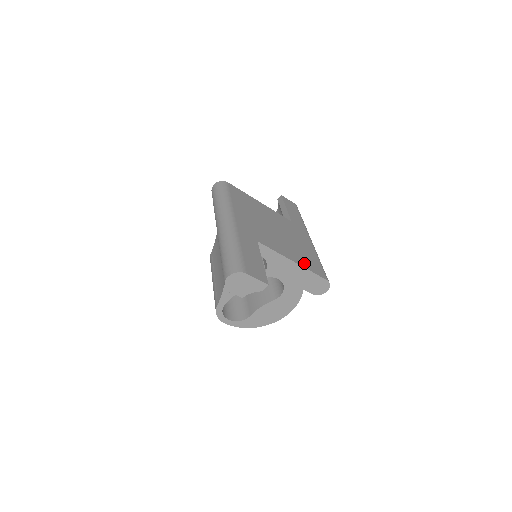
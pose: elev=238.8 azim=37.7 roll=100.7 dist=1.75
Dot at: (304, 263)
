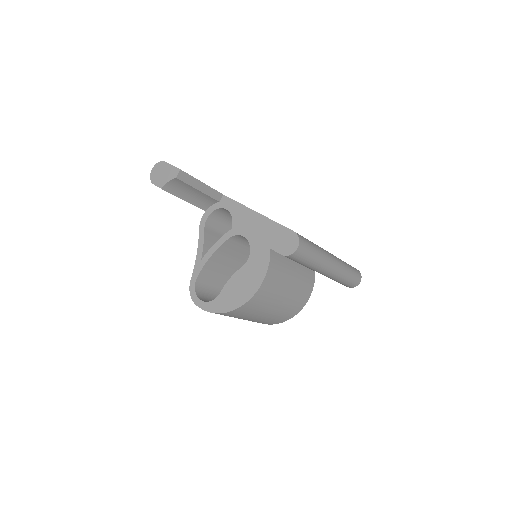
Dot at: occluded
